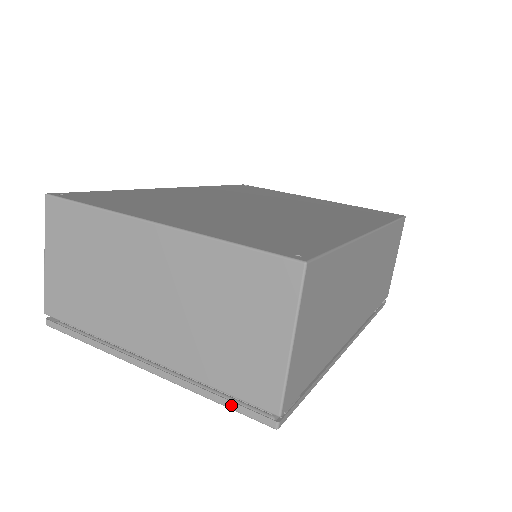
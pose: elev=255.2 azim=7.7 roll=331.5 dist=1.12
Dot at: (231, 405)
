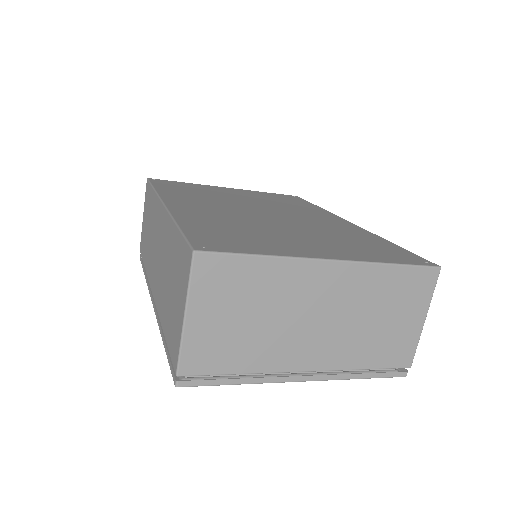
Dot at: (377, 375)
